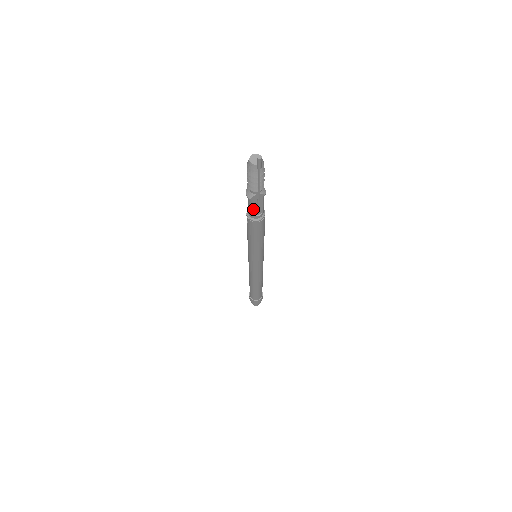
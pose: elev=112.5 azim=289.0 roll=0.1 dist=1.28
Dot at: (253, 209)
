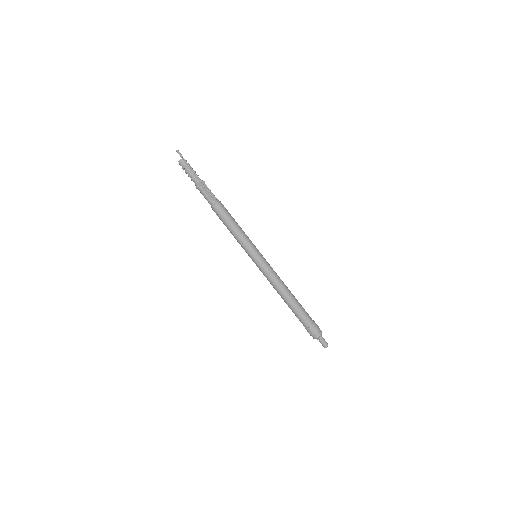
Dot at: (207, 195)
